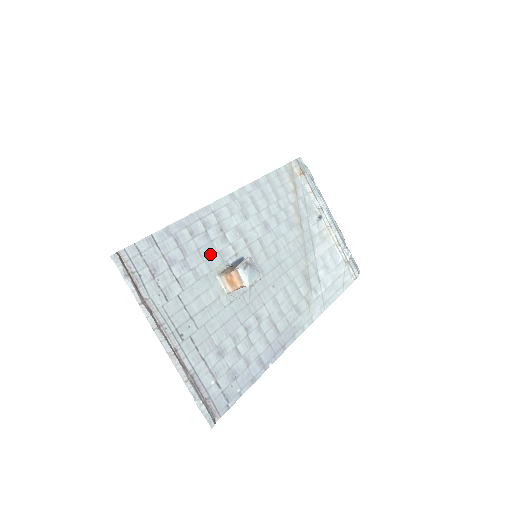
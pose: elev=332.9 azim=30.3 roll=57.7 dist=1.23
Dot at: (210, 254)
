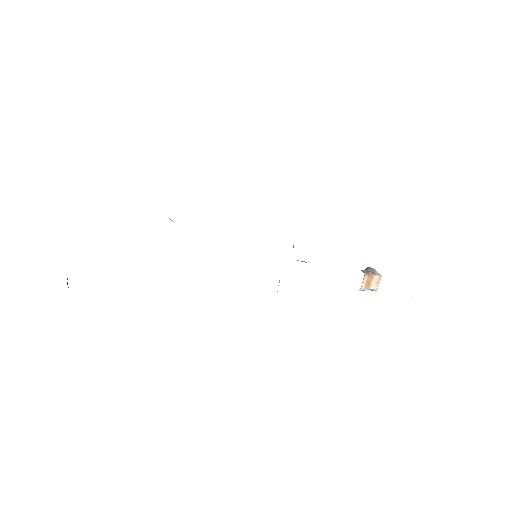
Dot at: occluded
